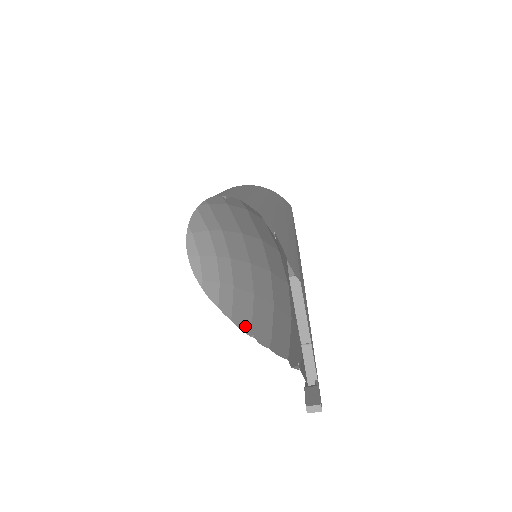
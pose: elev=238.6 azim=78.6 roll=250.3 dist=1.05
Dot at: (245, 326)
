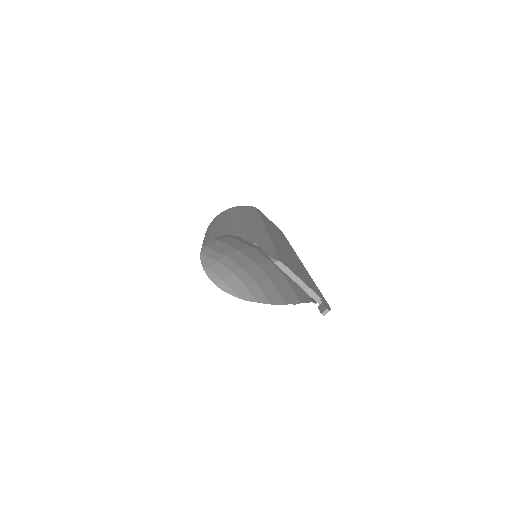
Dot at: (280, 301)
